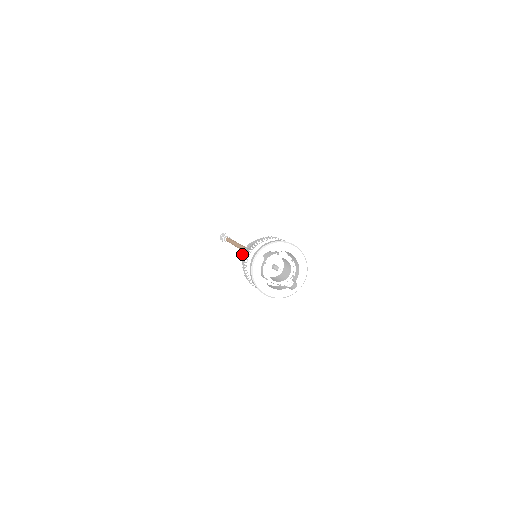
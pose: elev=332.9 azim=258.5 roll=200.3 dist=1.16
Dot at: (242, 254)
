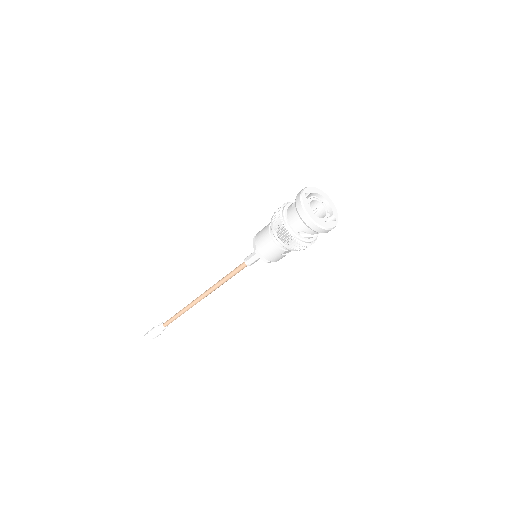
Dot at: (255, 244)
